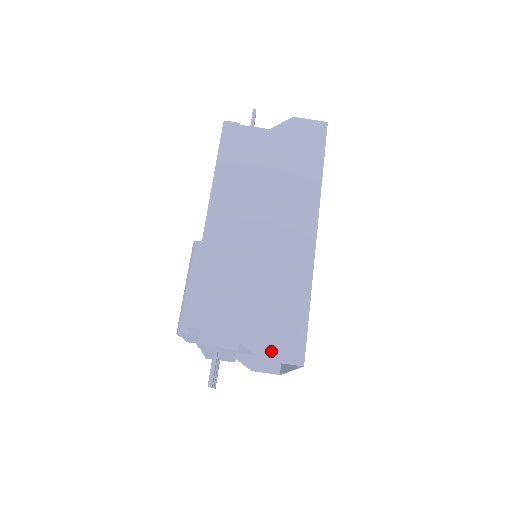
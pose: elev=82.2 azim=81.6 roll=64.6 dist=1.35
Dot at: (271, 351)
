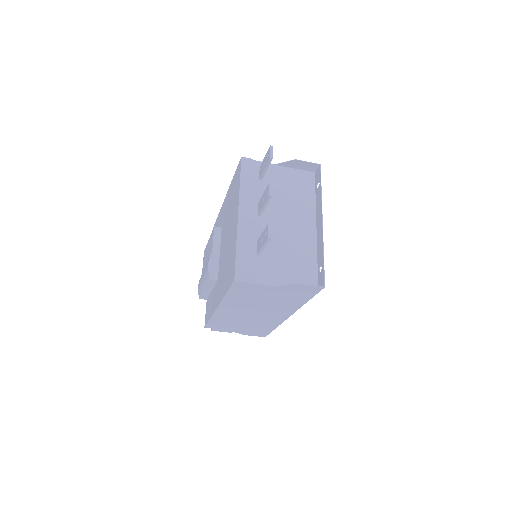
Dot at: (249, 334)
